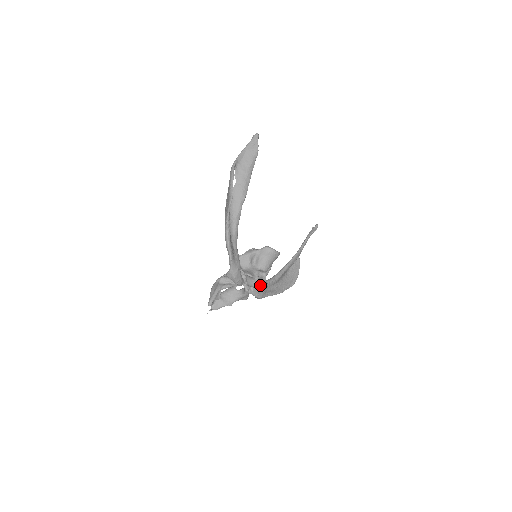
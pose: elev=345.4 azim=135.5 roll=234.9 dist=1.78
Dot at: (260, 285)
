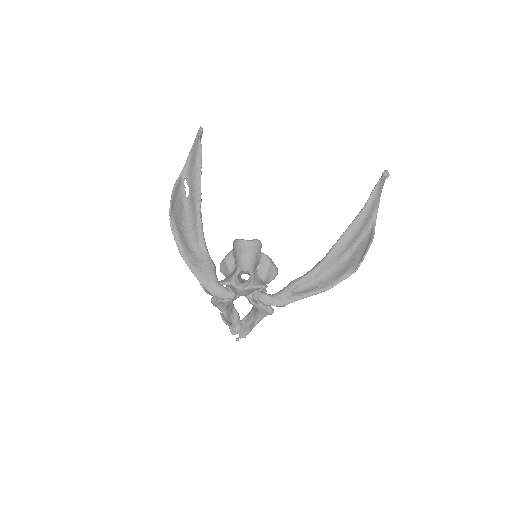
Dot at: (242, 290)
